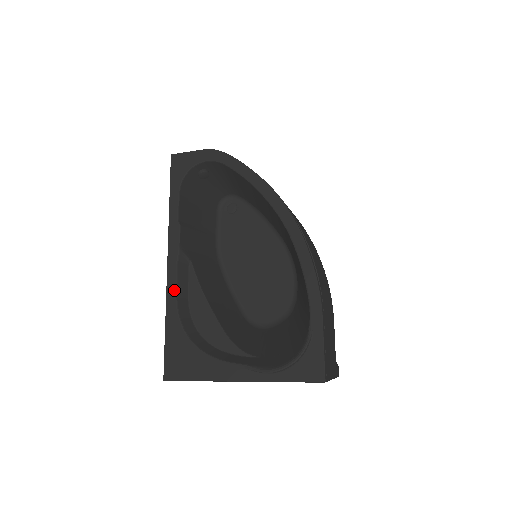
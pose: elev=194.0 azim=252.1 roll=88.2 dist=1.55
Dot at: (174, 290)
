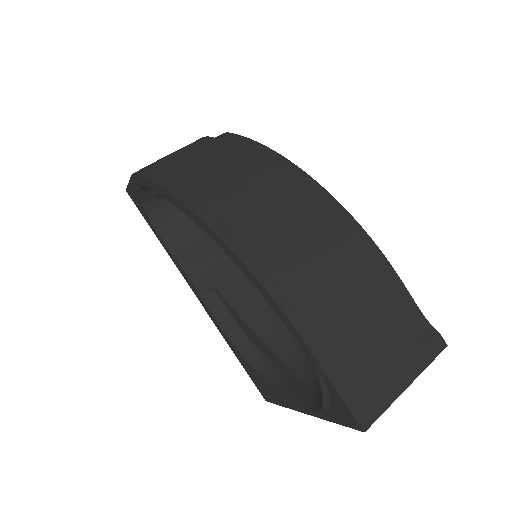
Dot at: (217, 324)
